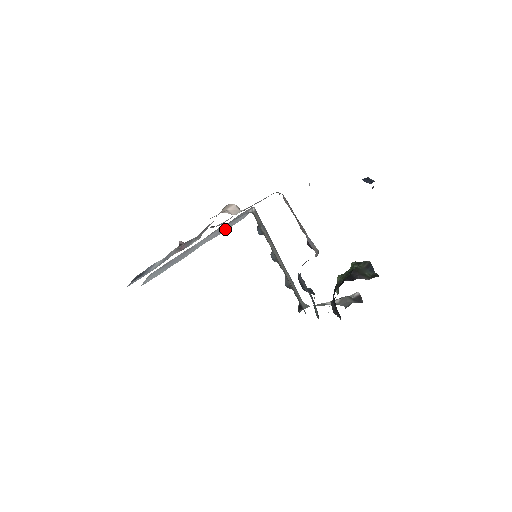
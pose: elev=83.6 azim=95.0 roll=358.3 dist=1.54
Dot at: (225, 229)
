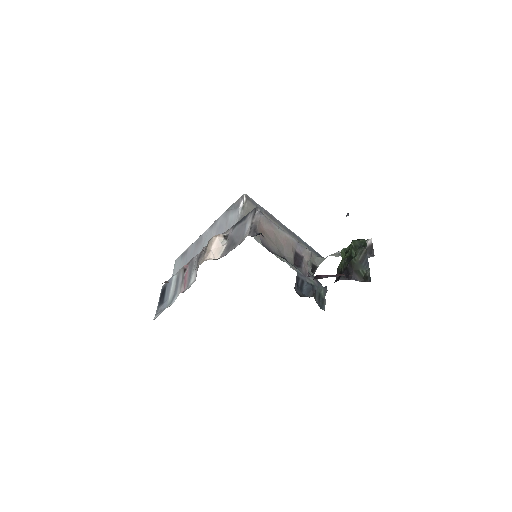
Dot at: occluded
